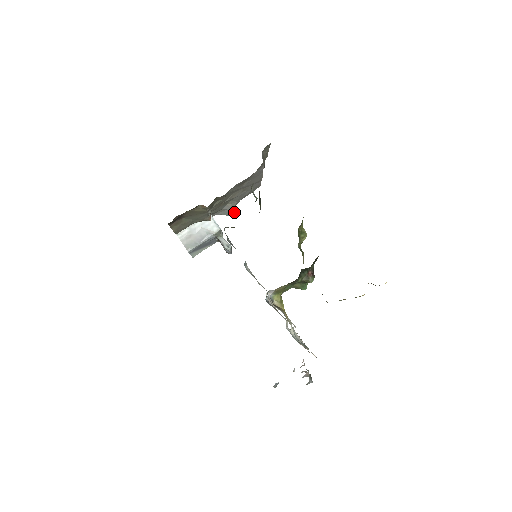
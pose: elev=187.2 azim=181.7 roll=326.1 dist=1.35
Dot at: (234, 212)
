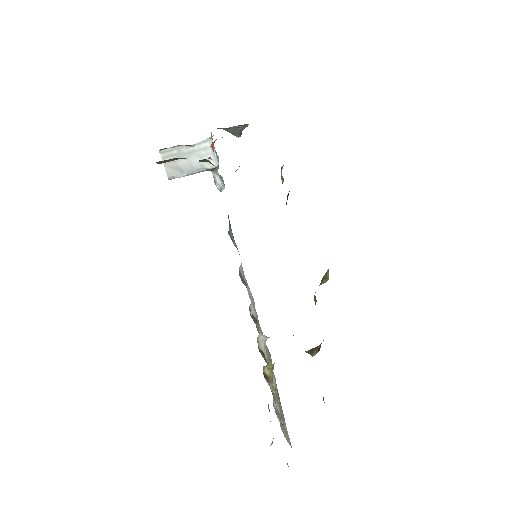
Dot at: (241, 133)
